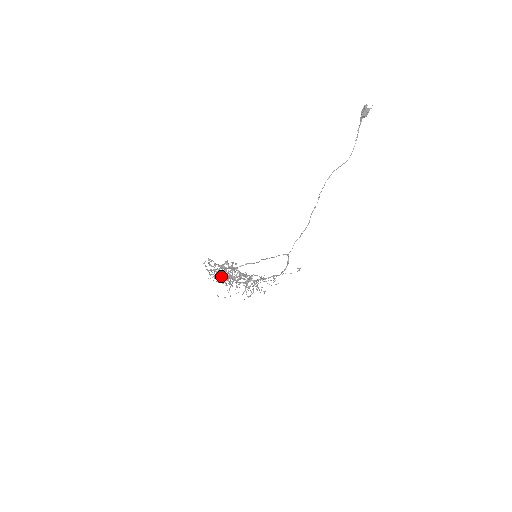
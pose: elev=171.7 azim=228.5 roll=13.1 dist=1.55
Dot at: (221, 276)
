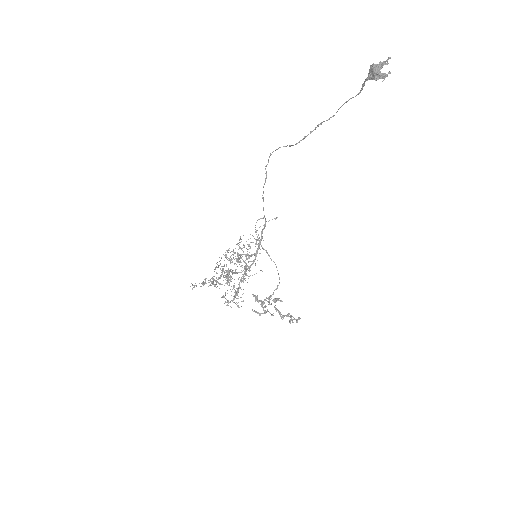
Dot at: (272, 315)
